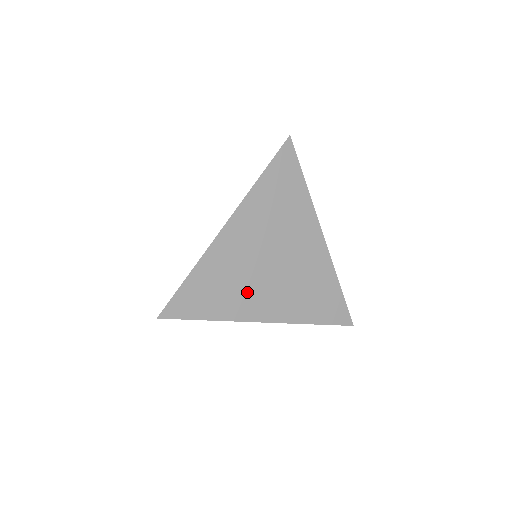
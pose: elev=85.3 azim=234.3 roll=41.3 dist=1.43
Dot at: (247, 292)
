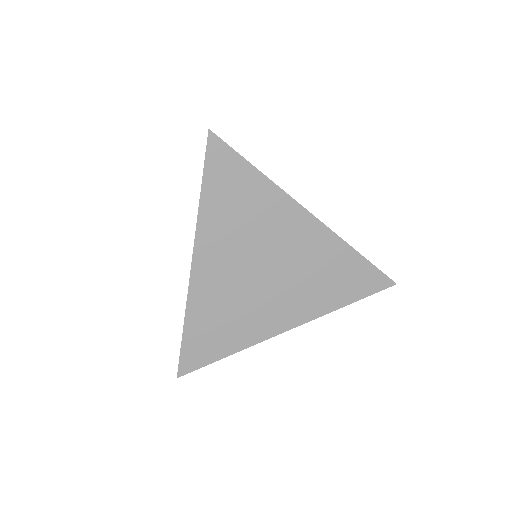
Dot at: (253, 313)
